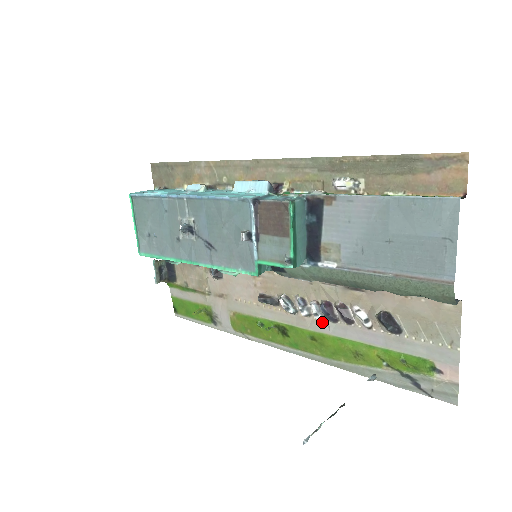
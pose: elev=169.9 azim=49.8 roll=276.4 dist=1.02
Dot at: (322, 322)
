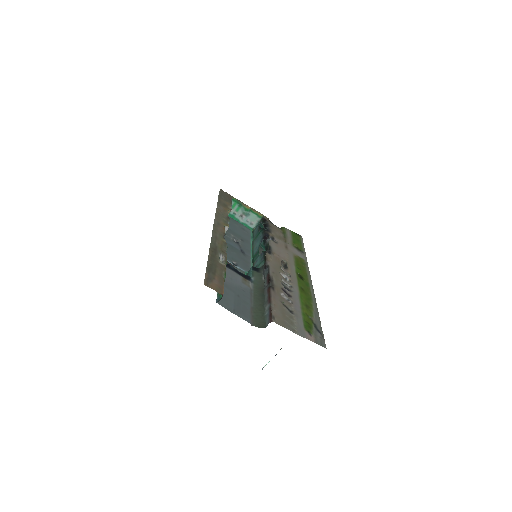
Dot at: (292, 287)
